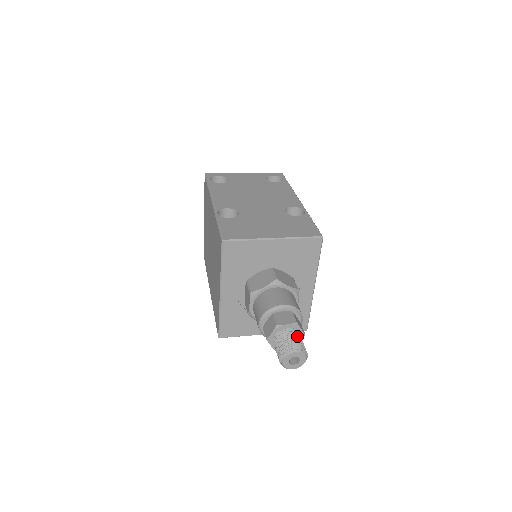
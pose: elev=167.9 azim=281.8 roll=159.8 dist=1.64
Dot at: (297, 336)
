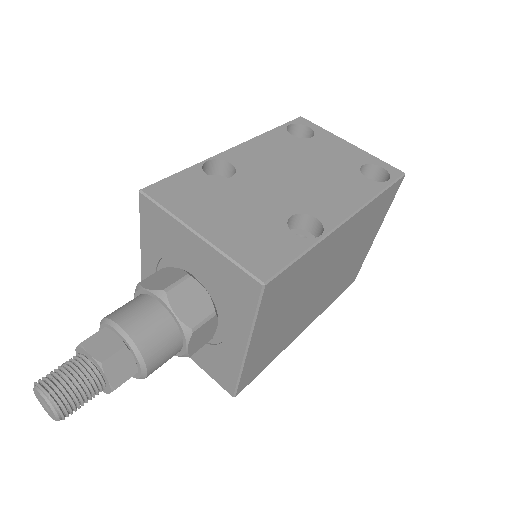
Dot at: (81, 379)
